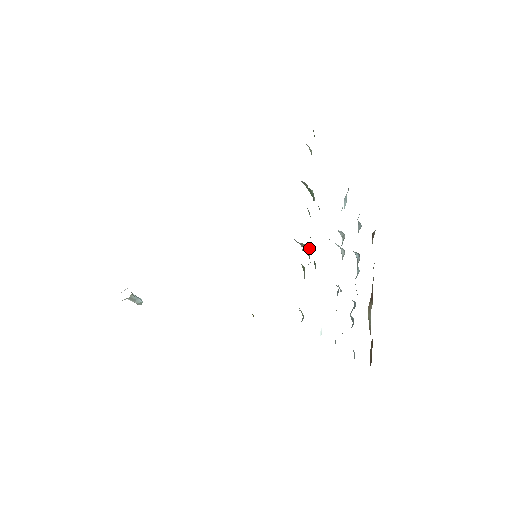
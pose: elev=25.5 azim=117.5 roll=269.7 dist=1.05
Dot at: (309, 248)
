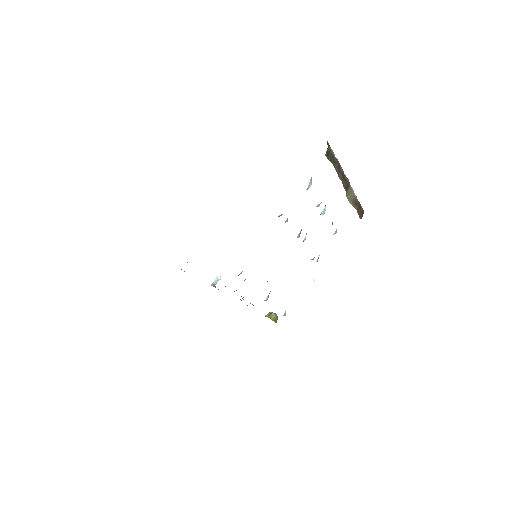
Dot at: occluded
